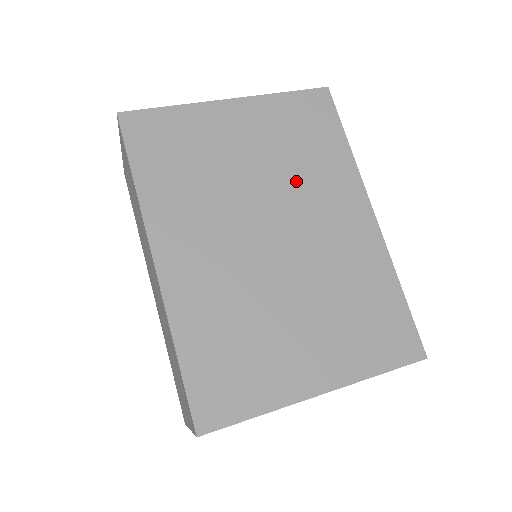
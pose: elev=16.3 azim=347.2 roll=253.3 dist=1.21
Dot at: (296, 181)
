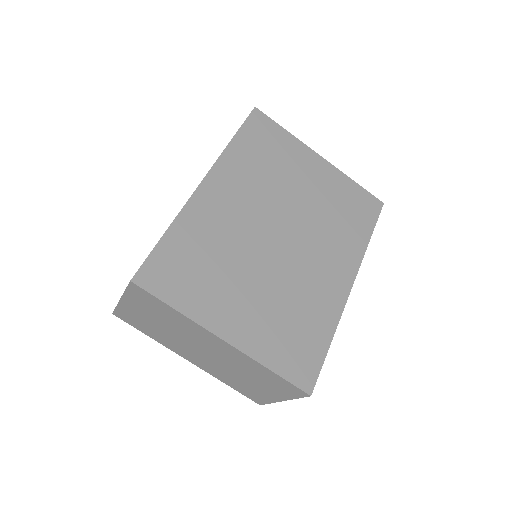
Dot at: (321, 225)
